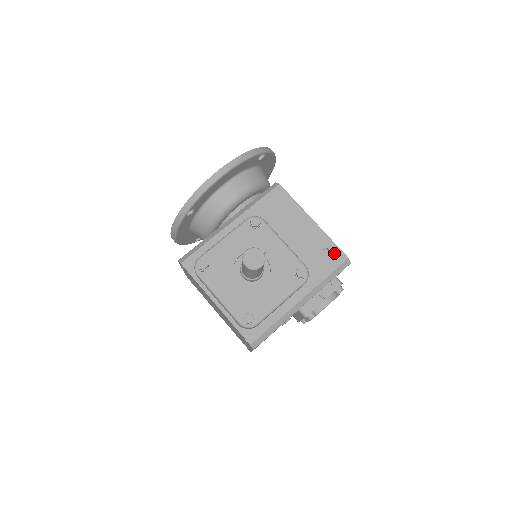
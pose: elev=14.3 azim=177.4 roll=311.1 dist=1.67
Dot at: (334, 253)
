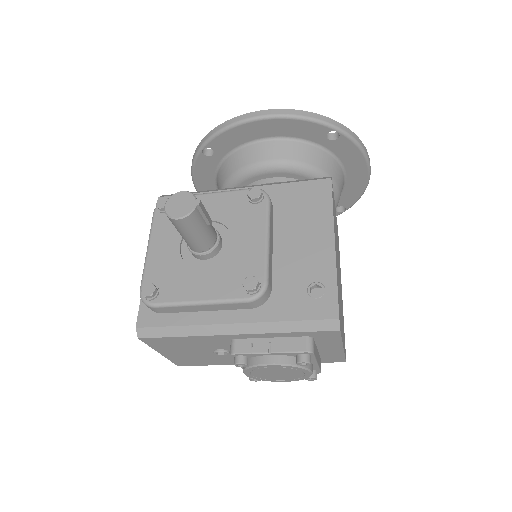
Dot at: (325, 298)
